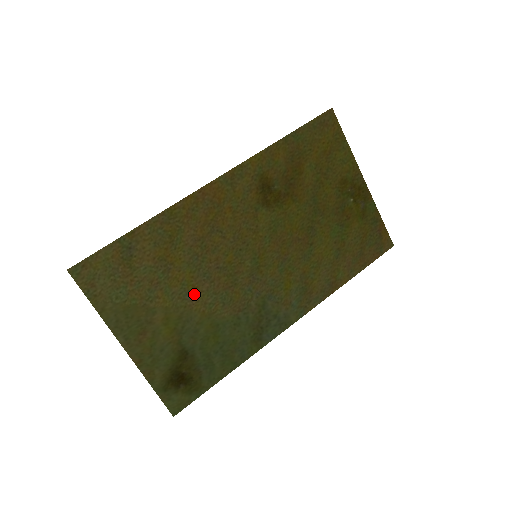
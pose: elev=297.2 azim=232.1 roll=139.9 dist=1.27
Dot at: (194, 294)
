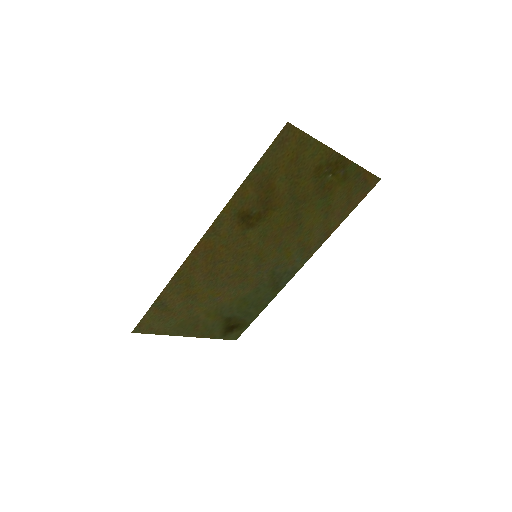
Dot at: (220, 296)
